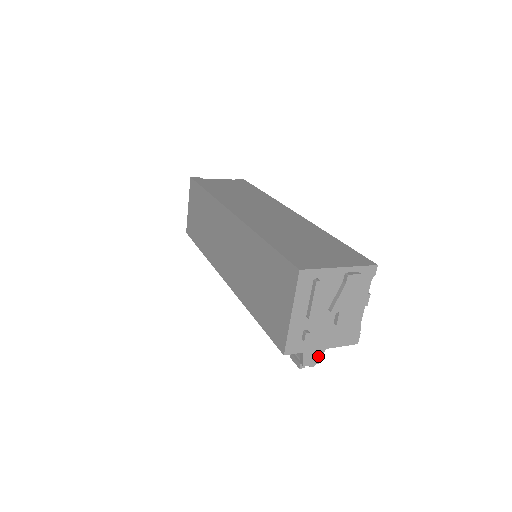
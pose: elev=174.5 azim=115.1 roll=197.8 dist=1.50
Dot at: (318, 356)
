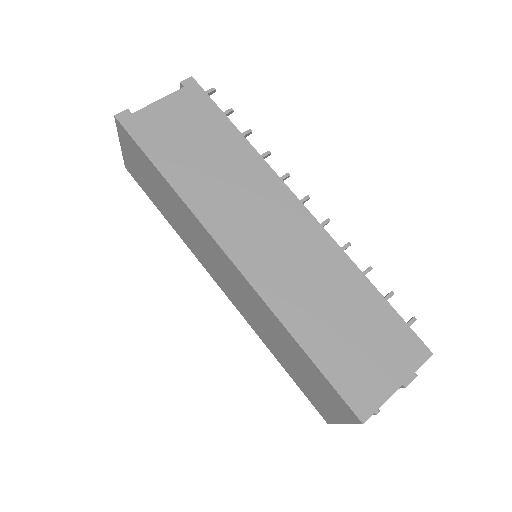
Dot at: occluded
